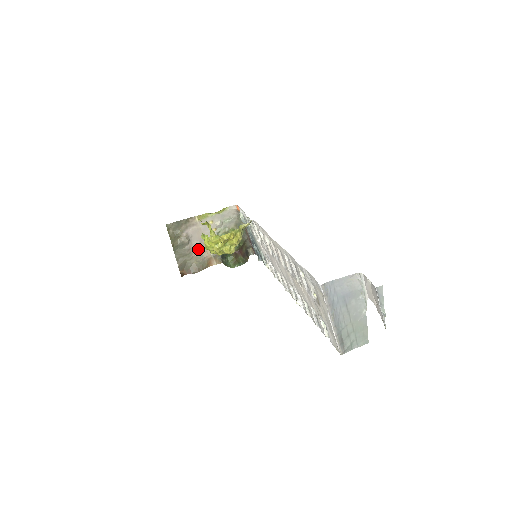
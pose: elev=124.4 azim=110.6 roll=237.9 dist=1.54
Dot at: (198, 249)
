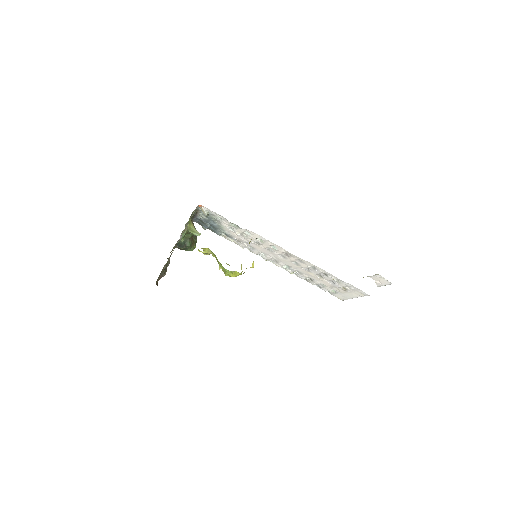
Dot at: occluded
